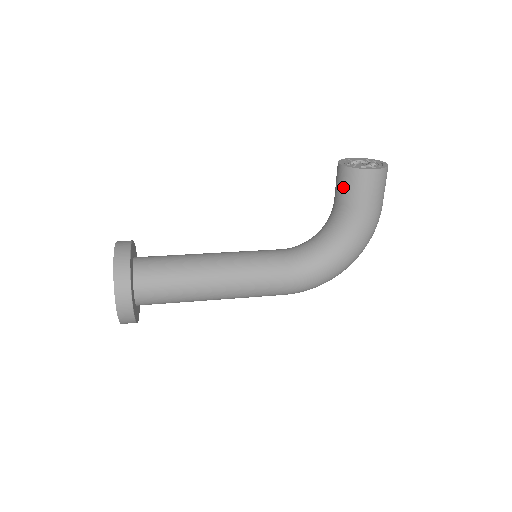
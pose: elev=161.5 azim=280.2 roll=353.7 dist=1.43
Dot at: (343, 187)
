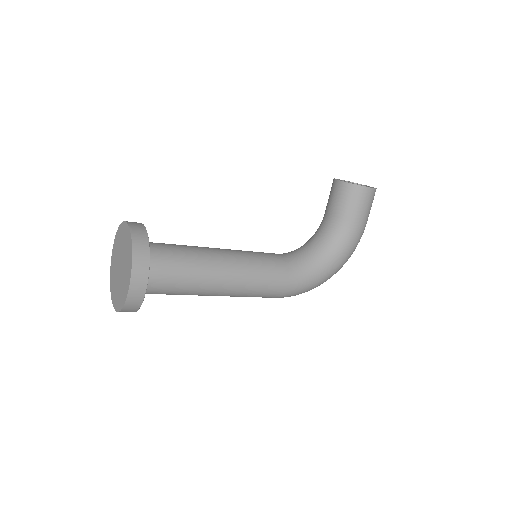
Dot at: (341, 200)
